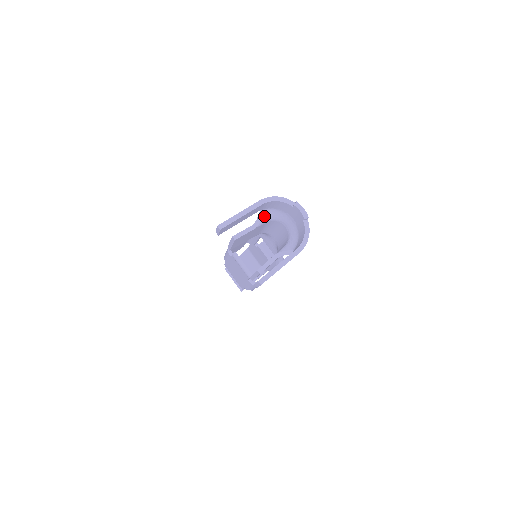
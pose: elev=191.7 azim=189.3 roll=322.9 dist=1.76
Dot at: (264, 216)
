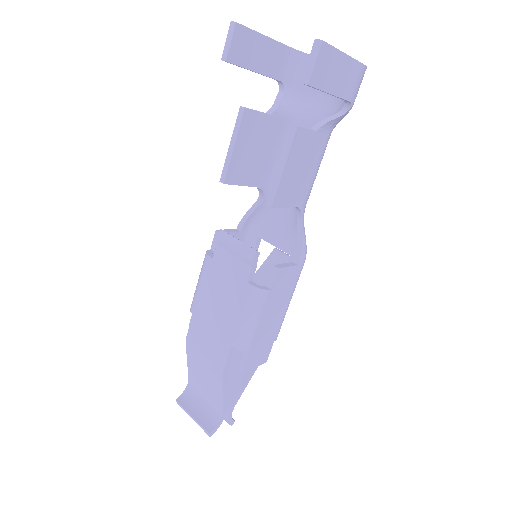
Dot at: (284, 101)
